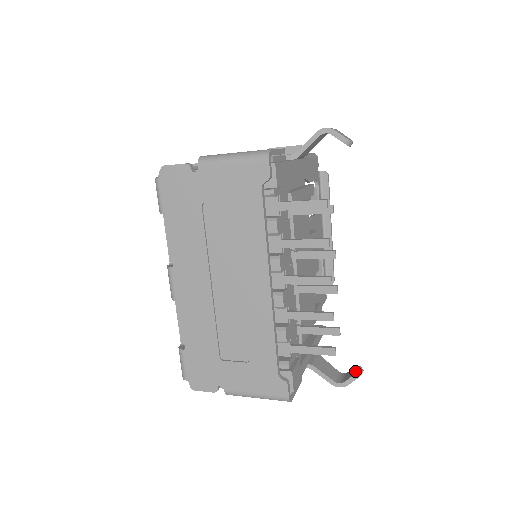
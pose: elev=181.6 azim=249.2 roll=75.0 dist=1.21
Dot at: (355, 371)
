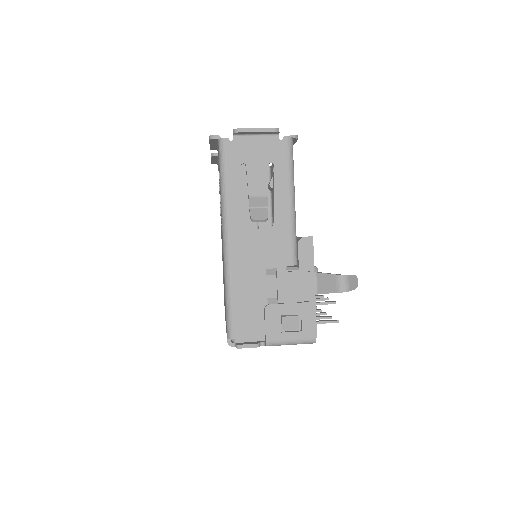
Dot at: occluded
